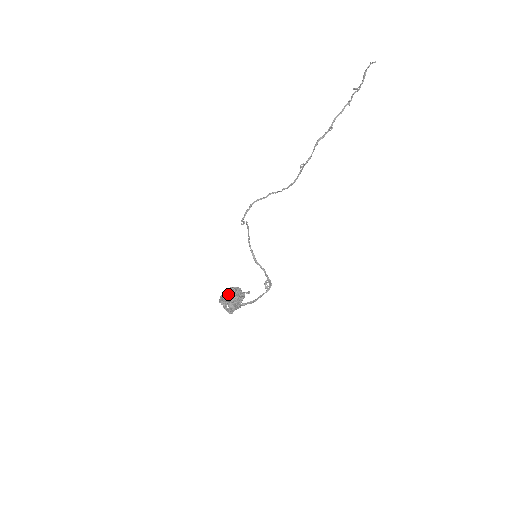
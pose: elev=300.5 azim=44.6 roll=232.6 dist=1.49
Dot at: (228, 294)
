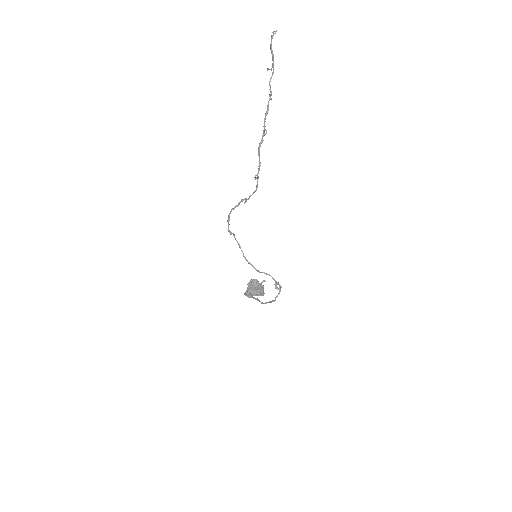
Dot at: (249, 291)
